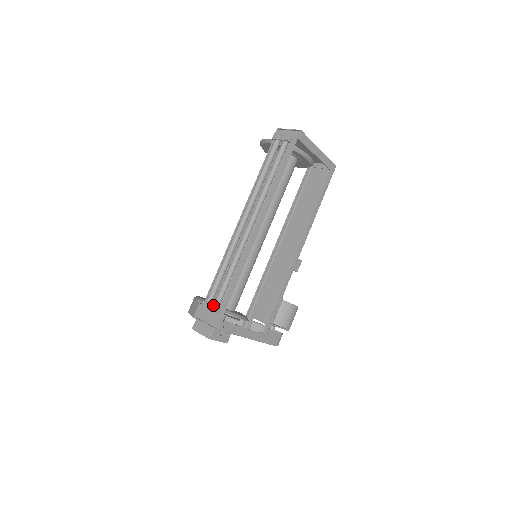
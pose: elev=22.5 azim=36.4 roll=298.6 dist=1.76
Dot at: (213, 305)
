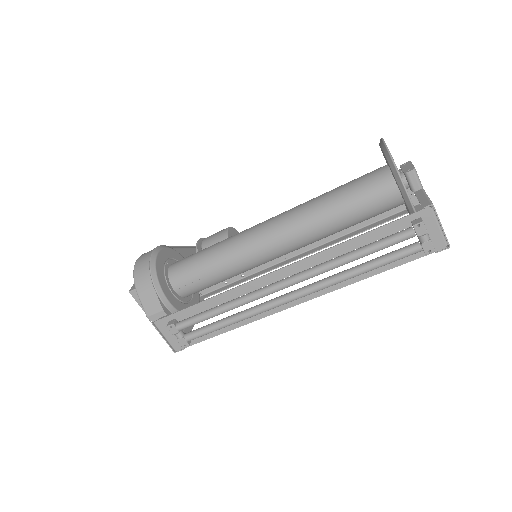
Dot at: (185, 339)
